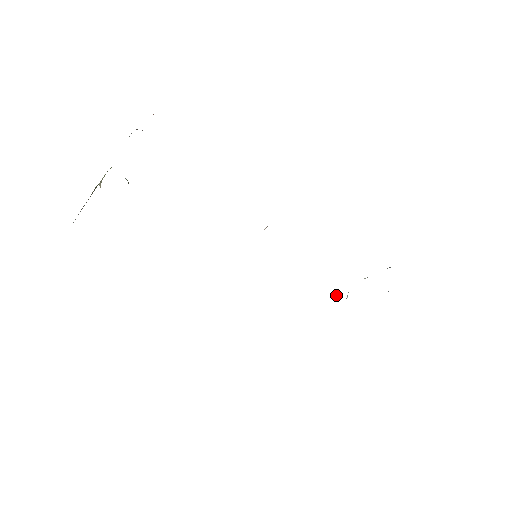
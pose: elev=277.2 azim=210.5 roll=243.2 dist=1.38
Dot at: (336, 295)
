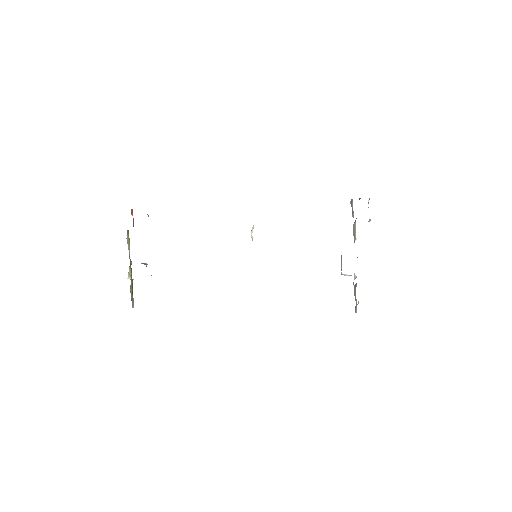
Dot at: occluded
